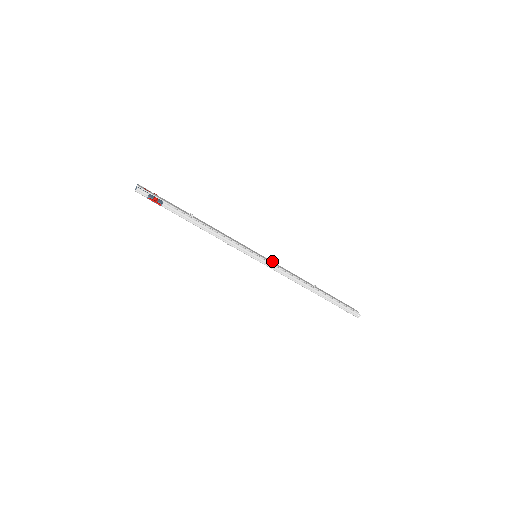
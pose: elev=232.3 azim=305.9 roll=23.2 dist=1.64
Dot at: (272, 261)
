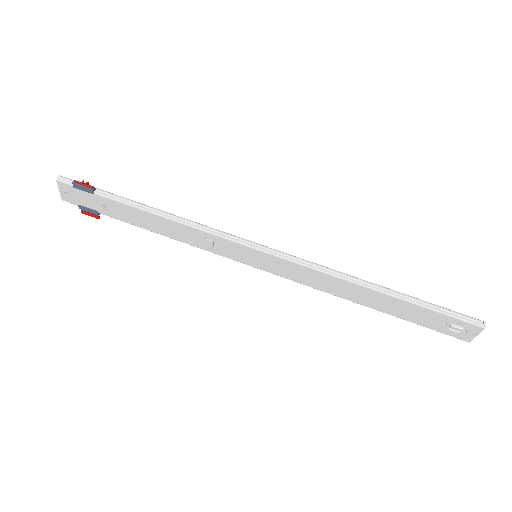
Dot at: occluded
